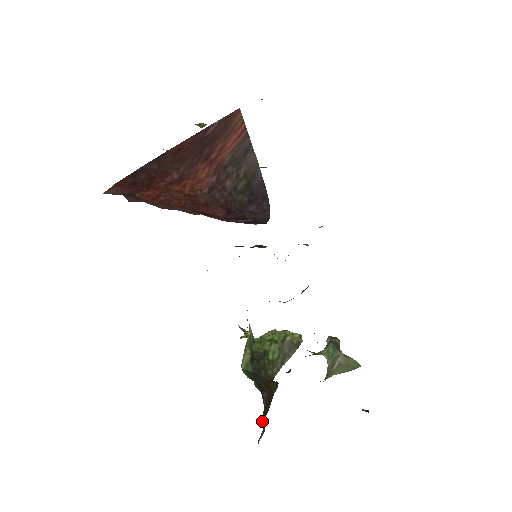
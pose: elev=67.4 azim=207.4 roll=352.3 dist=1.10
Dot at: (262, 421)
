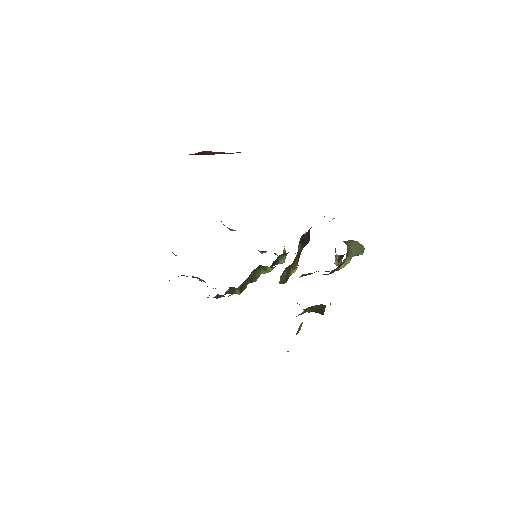
Dot at: occluded
